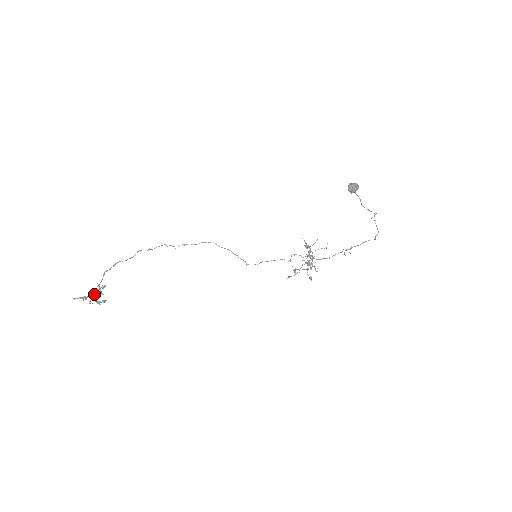
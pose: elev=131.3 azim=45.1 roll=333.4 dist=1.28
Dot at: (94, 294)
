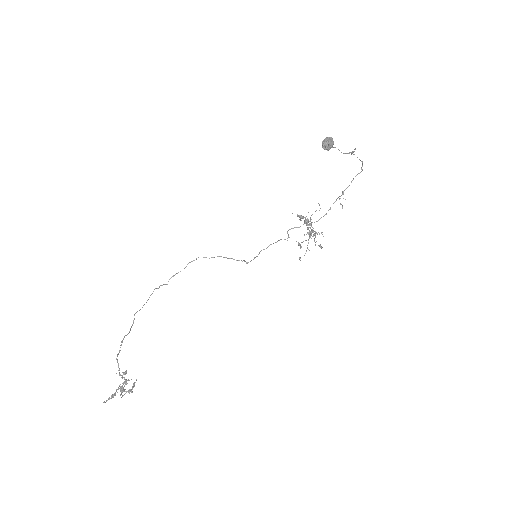
Dot at: occluded
